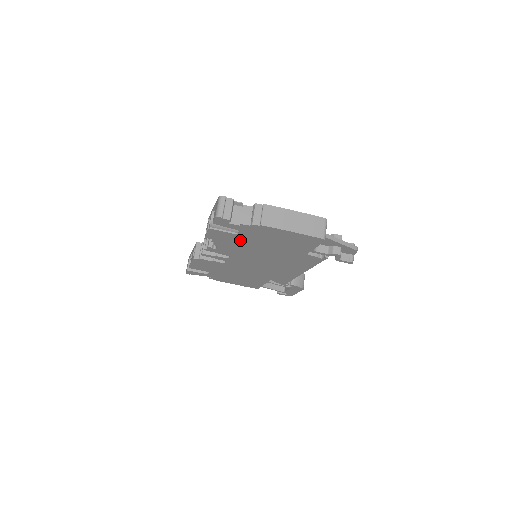
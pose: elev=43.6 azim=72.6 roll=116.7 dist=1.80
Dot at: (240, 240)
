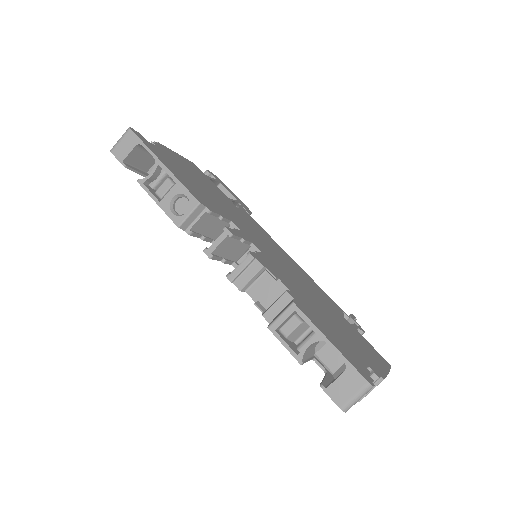
Dot at: occluded
